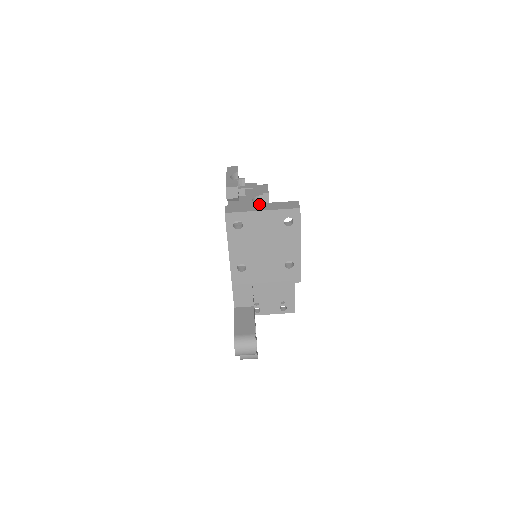
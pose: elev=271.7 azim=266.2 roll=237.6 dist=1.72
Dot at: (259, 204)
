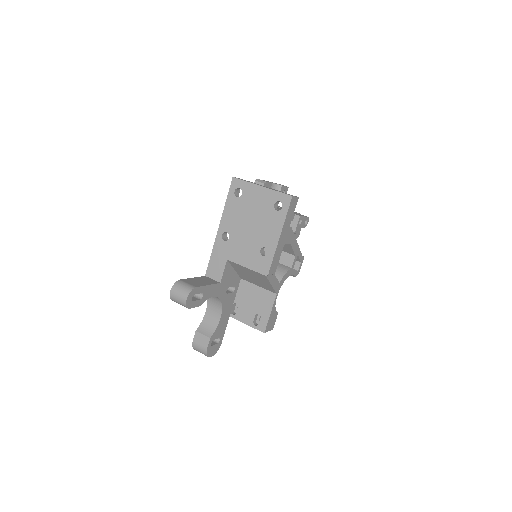
Dot at: occluded
